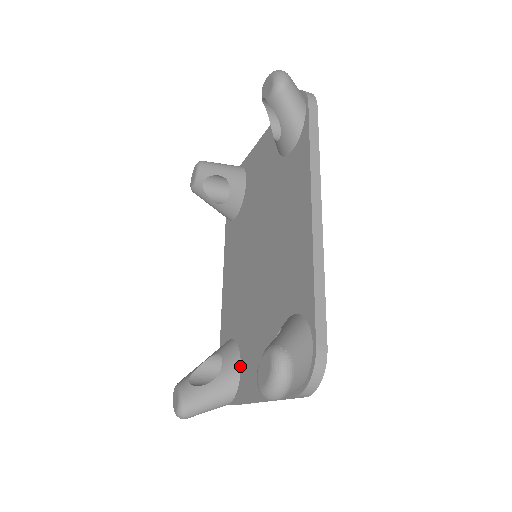
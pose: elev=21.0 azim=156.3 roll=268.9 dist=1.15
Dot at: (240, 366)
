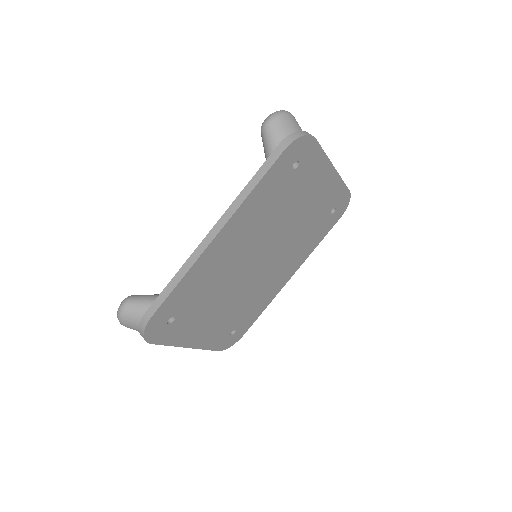
Dot at: occluded
